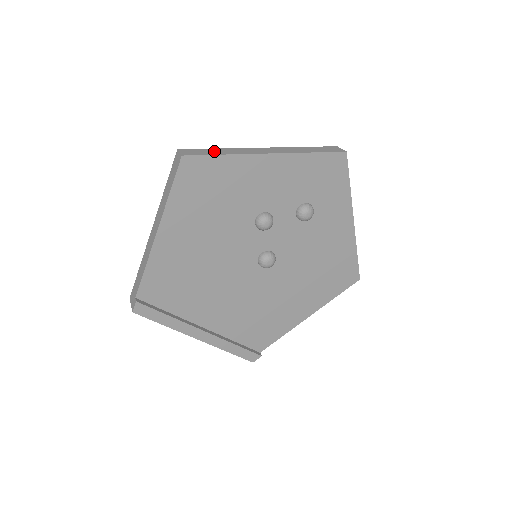
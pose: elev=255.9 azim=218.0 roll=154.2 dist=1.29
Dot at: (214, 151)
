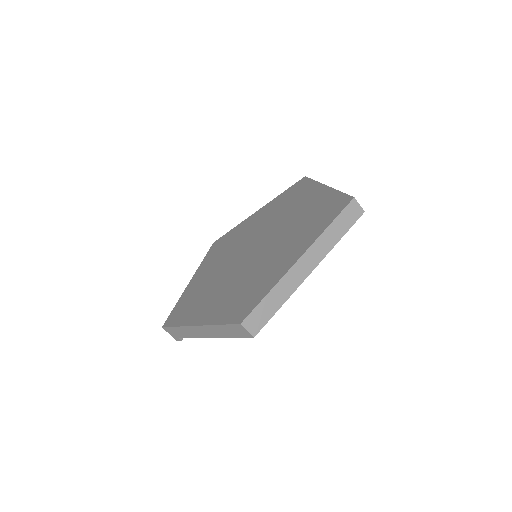
Dot at: (270, 304)
